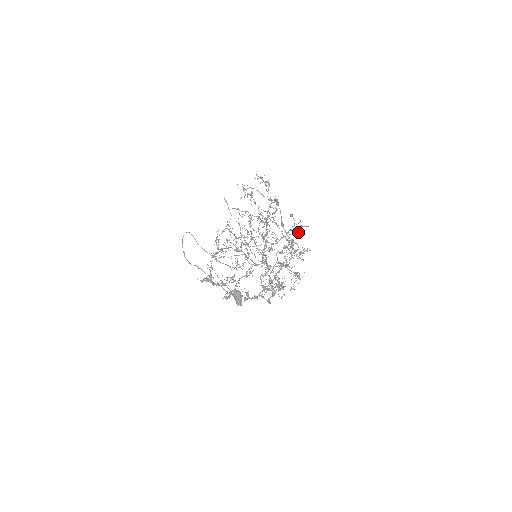
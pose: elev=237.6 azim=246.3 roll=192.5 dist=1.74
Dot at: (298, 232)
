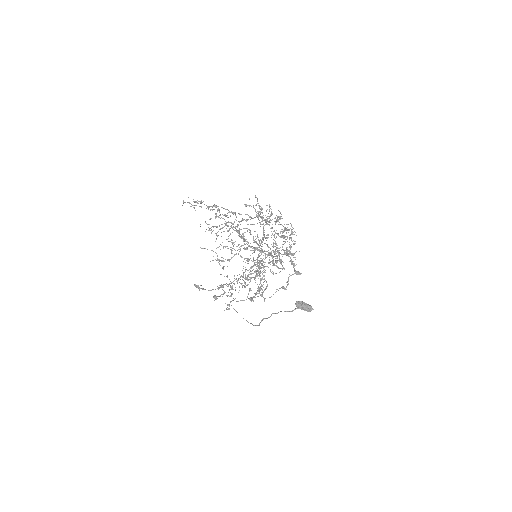
Dot at: (260, 209)
